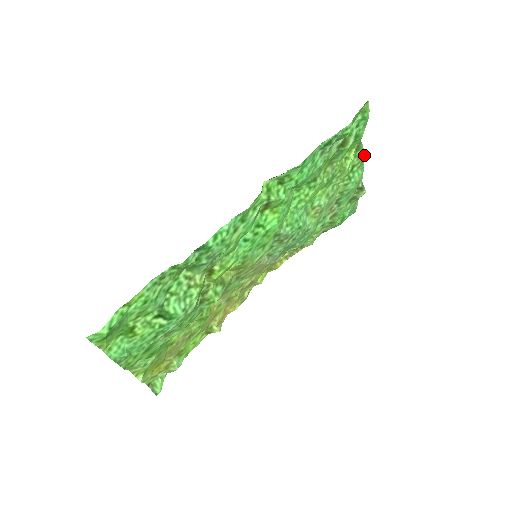
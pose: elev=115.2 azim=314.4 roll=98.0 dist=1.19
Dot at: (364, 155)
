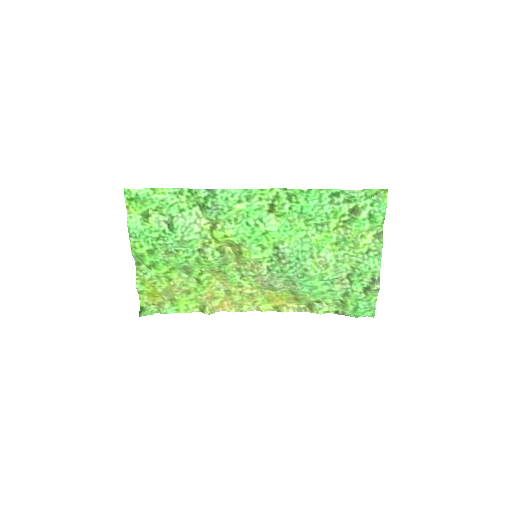
Dot at: (382, 246)
